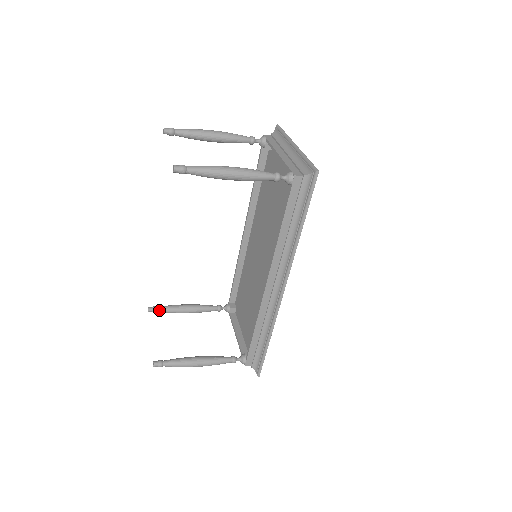
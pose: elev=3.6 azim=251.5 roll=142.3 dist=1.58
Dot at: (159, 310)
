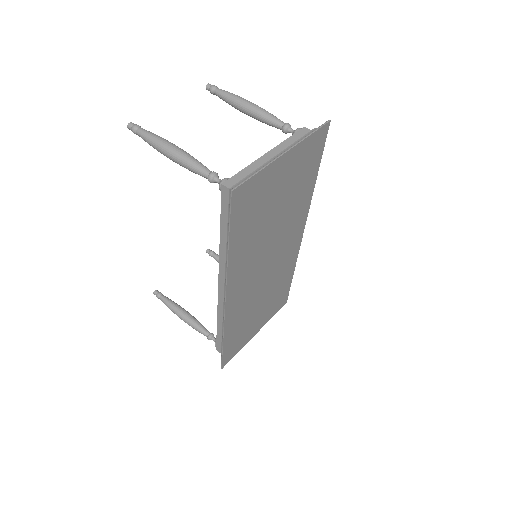
Dot at: (213, 256)
